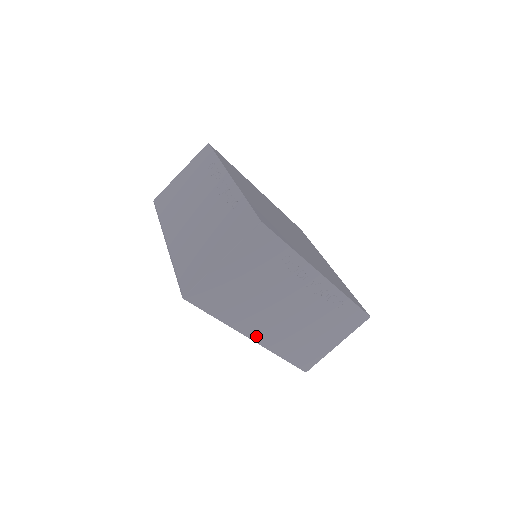
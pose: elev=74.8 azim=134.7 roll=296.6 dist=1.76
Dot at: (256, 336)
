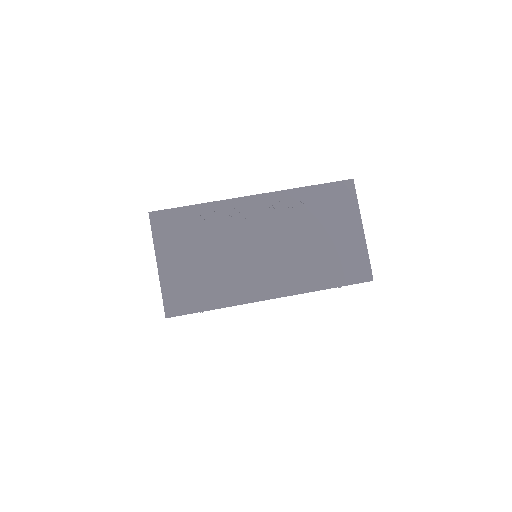
Dot at: (269, 293)
